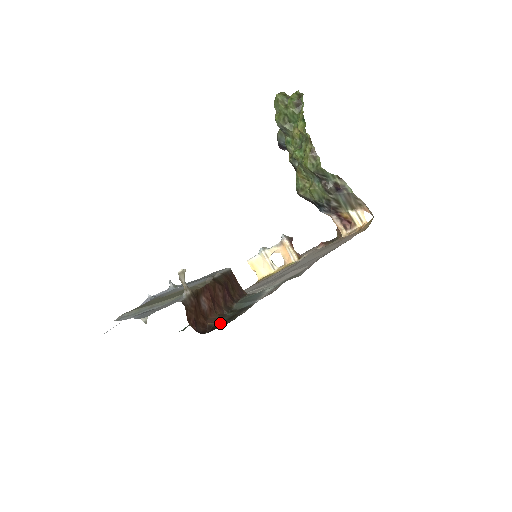
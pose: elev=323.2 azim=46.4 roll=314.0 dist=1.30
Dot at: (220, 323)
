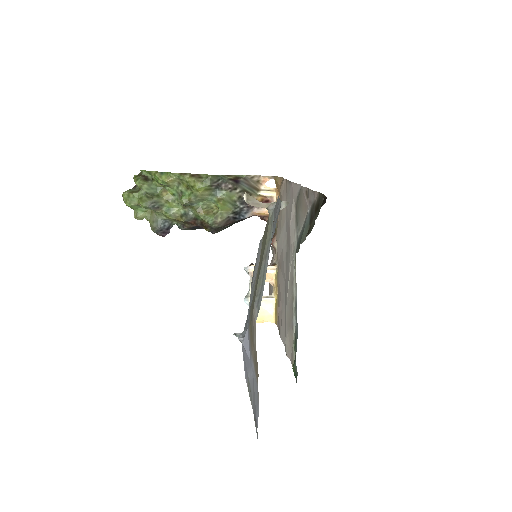
Dot at: occluded
